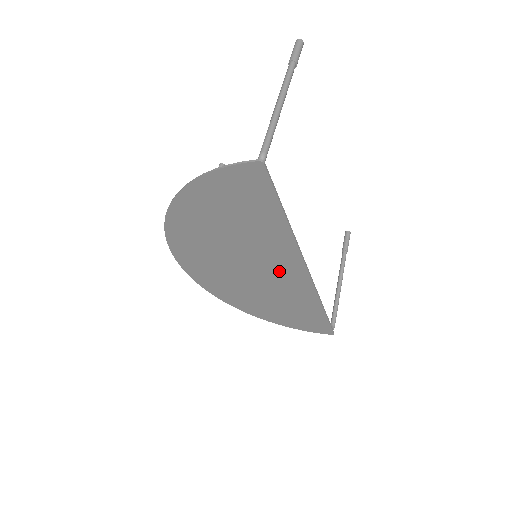
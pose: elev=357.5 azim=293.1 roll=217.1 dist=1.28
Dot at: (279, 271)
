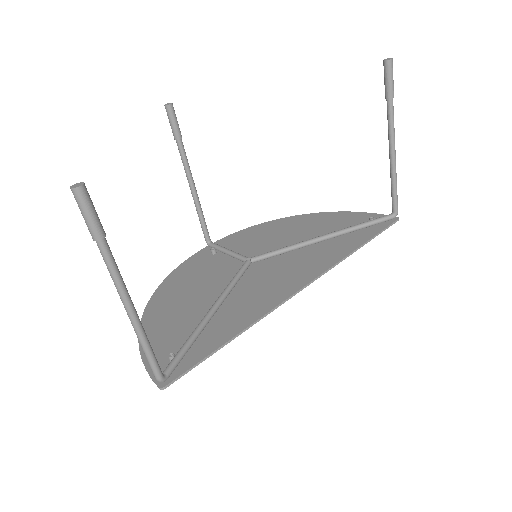
Dot at: (282, 276)
